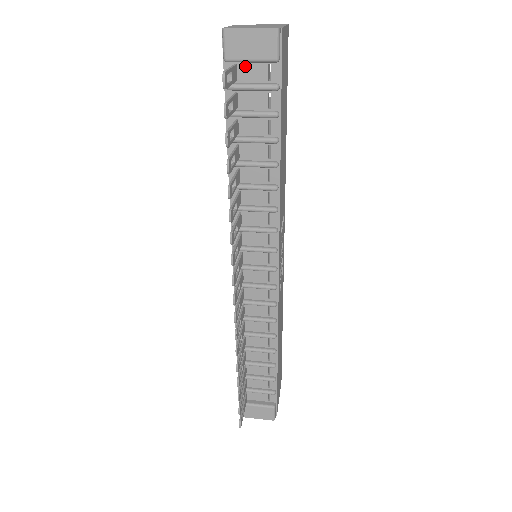
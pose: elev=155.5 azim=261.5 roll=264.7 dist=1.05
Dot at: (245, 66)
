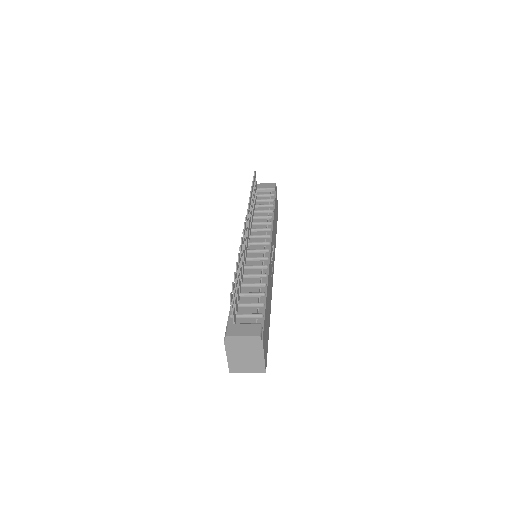
Dot at: (261, 193)
